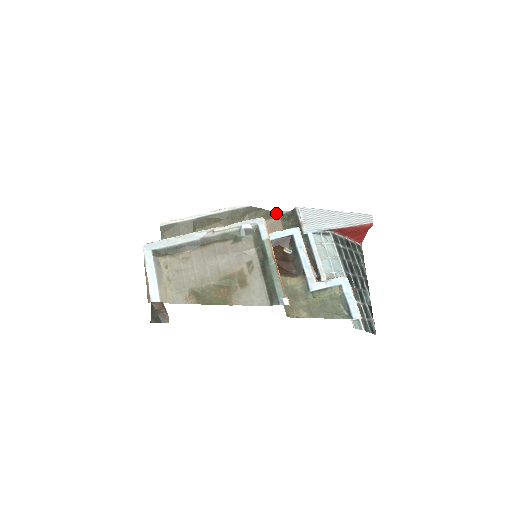
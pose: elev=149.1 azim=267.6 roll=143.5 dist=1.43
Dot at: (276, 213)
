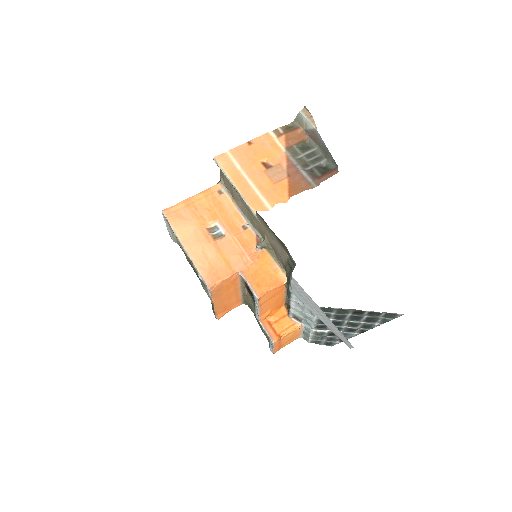
Dot at: (287, 250)
